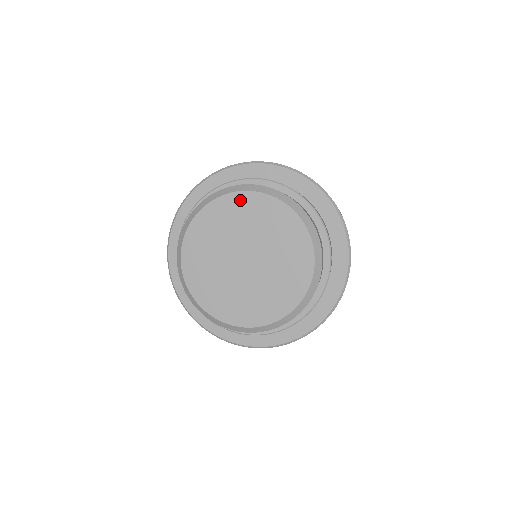
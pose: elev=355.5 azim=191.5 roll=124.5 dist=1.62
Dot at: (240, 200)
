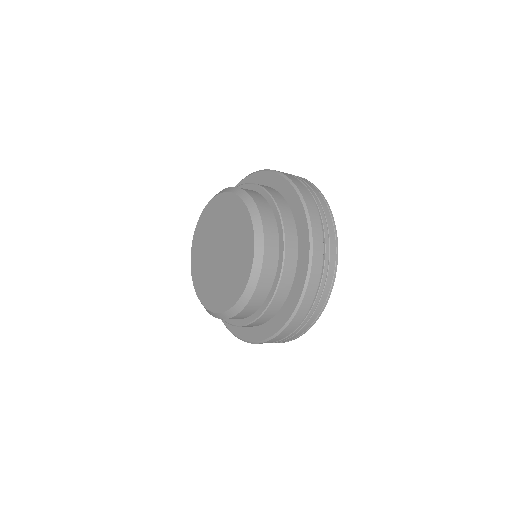
Dot at: (231, 201)
